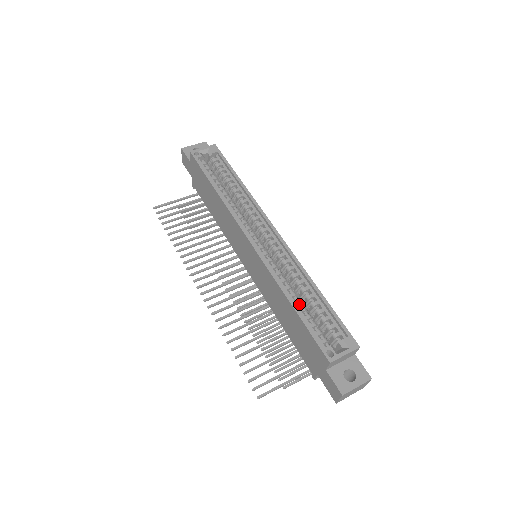
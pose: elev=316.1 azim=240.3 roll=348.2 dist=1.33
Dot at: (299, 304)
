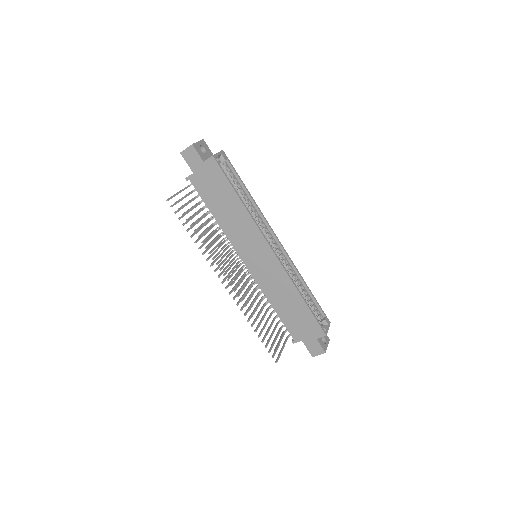
Dot at: occluded
